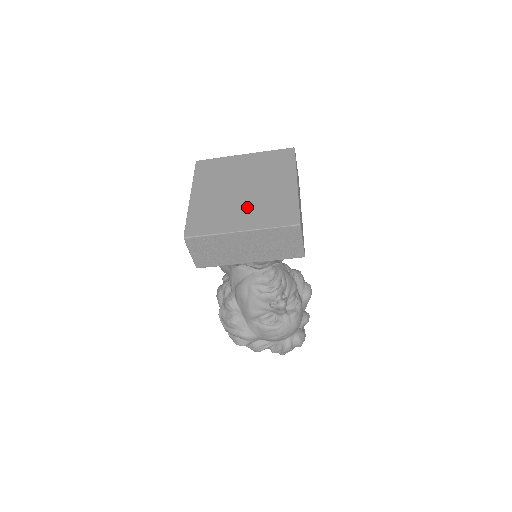
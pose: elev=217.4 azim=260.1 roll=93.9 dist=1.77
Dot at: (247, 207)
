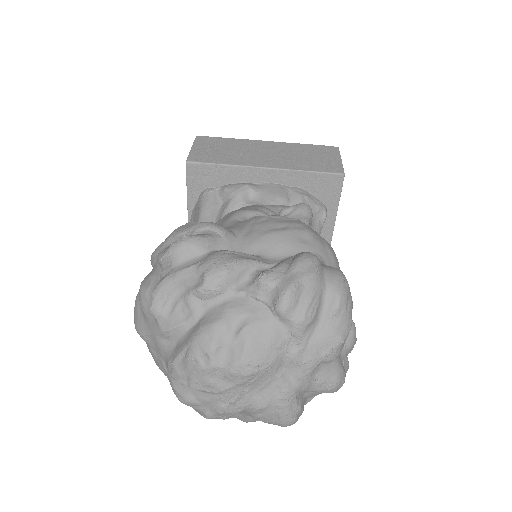
Dot at: occluded
